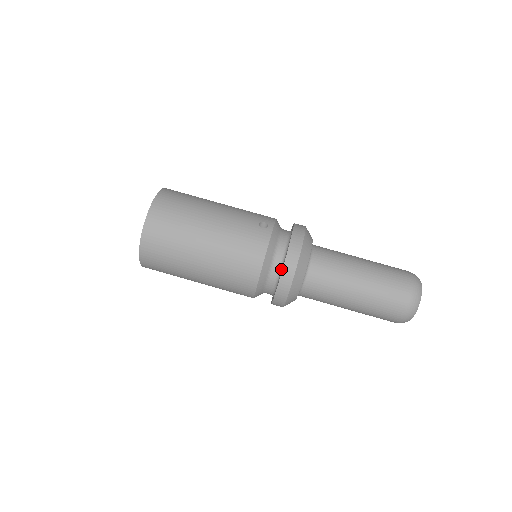
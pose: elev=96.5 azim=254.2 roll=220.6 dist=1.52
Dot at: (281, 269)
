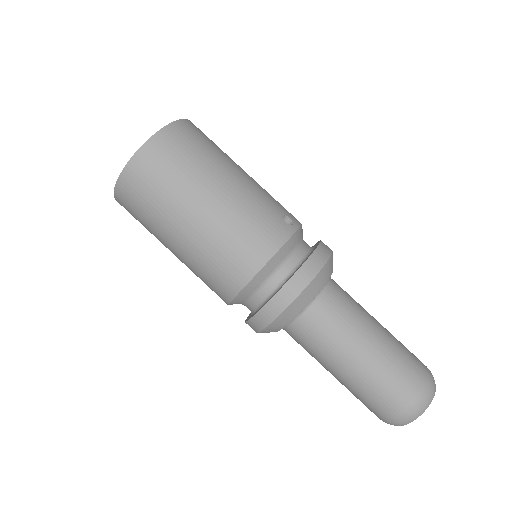
Dot at: (284, 282)
